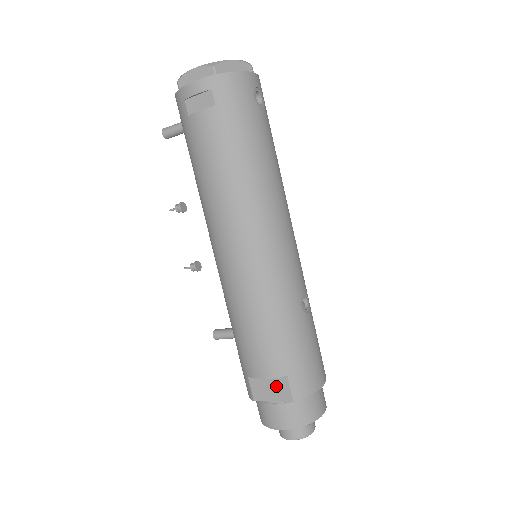
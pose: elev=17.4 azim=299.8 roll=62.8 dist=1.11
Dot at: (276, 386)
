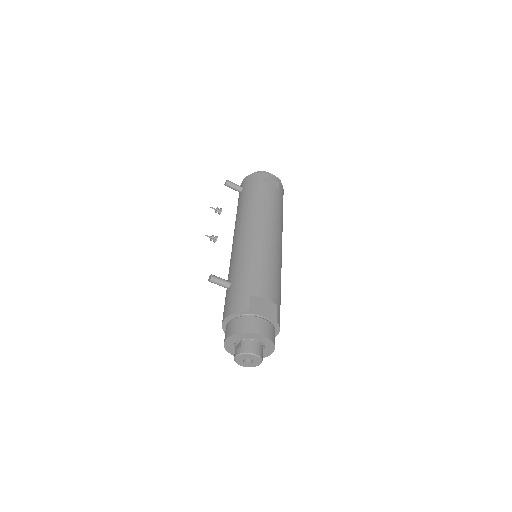
Dot at: (268, 309)
